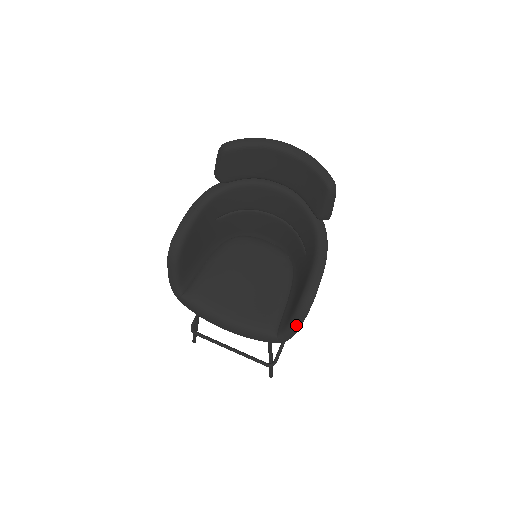
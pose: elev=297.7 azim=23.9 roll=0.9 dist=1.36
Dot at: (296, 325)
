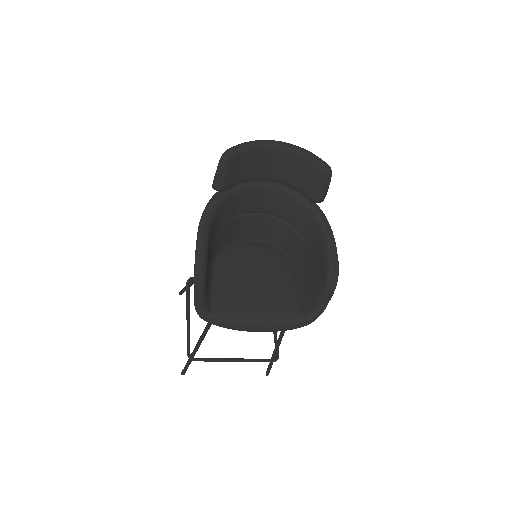
Dot at: (327, 300)
